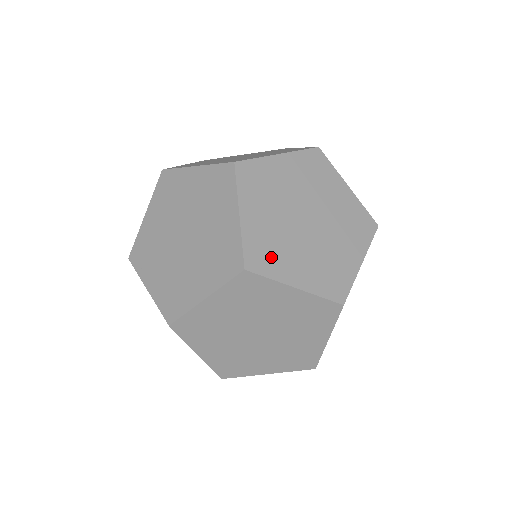
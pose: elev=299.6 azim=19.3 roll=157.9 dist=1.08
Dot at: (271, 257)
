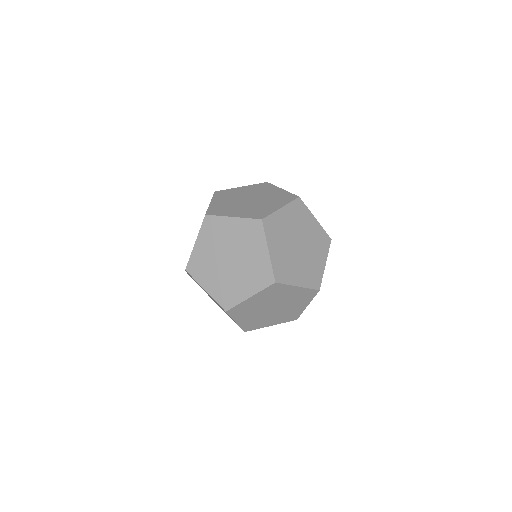
Dot at: (261, 212)
